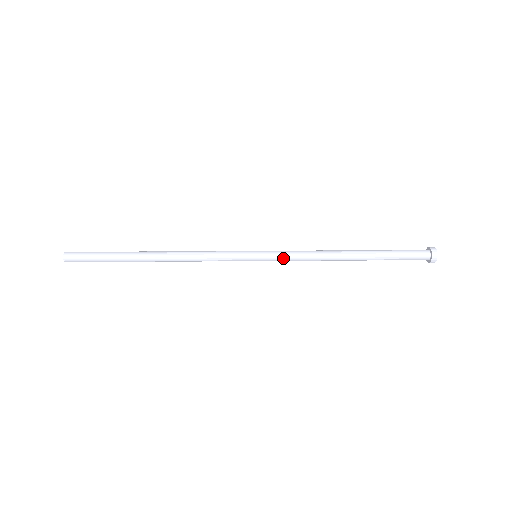
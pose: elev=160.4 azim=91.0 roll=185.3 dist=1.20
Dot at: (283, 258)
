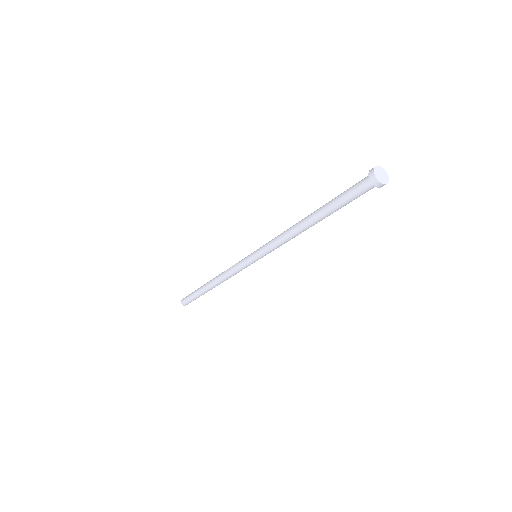
Dot at: (266, 248)
